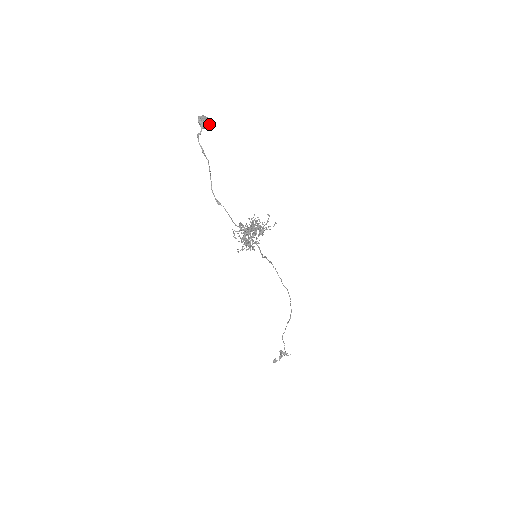
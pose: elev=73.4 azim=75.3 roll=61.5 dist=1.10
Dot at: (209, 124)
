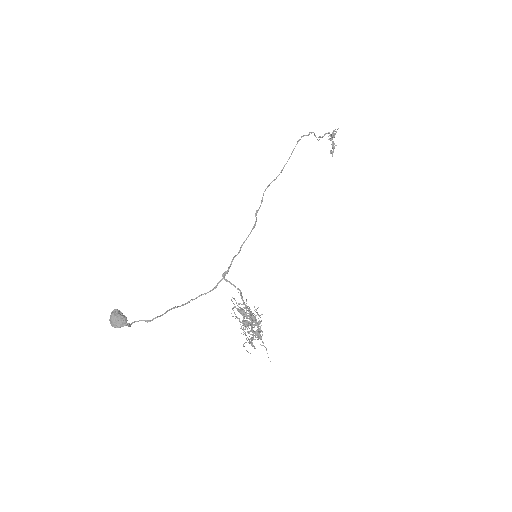
Dot at: (125, 323)
